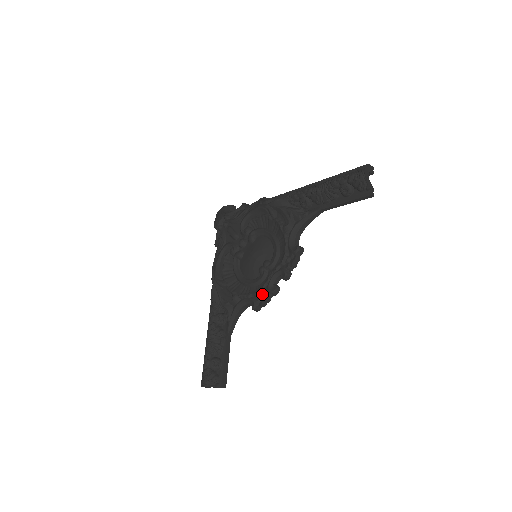
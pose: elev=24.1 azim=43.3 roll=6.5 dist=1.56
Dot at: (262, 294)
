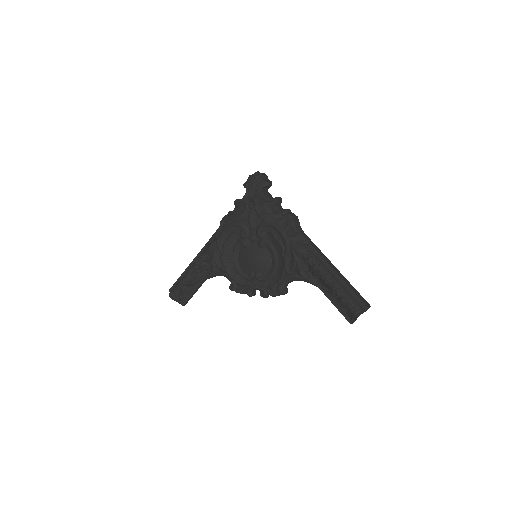
Dot at: (241, 288)
